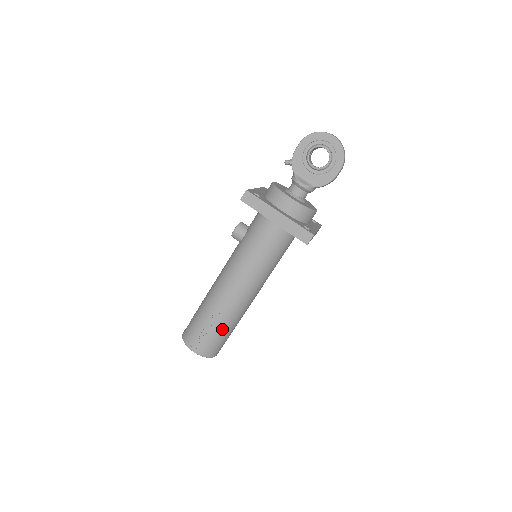
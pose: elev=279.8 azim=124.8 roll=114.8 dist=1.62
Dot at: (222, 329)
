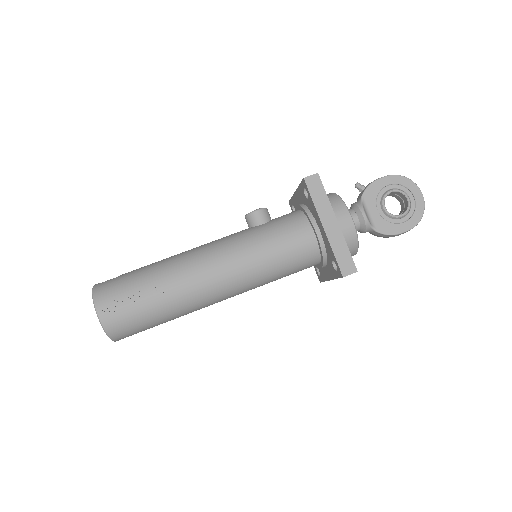
Dot at: (158, 310)
